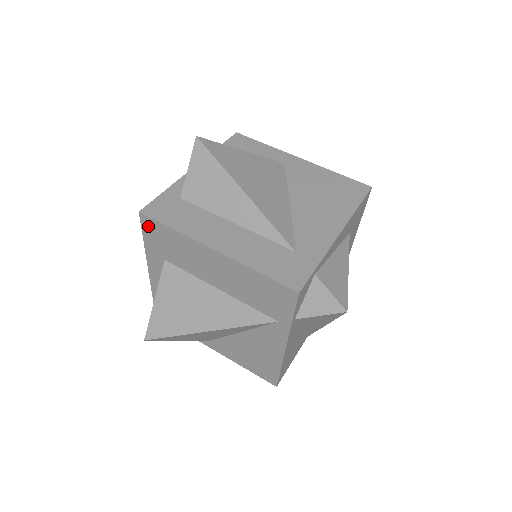
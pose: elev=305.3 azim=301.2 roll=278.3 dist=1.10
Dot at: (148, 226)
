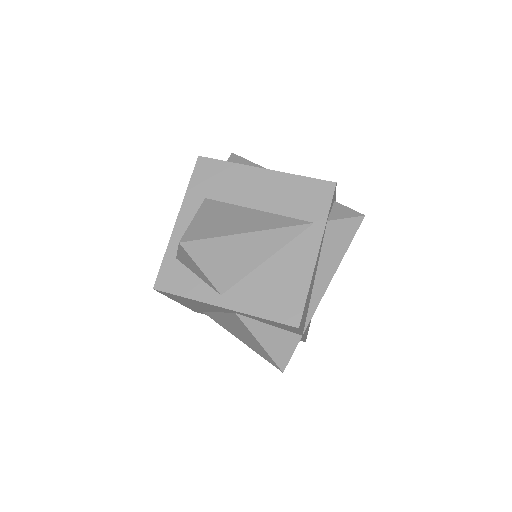
Dot at: (202, 167)
